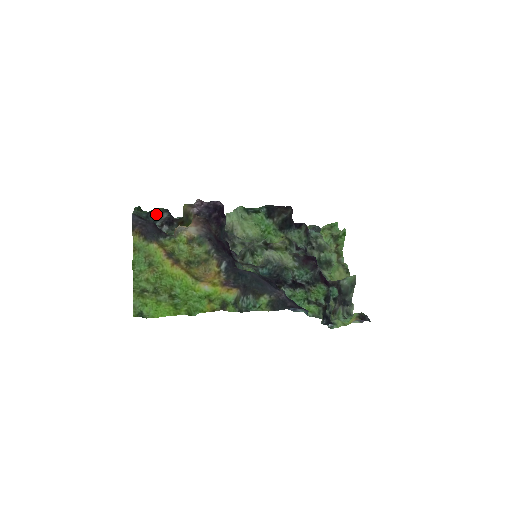
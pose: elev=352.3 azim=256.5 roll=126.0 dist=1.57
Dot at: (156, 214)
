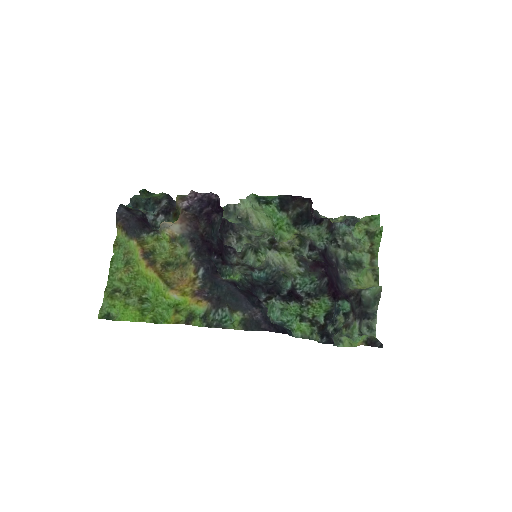
Dot at: (155, 201)
